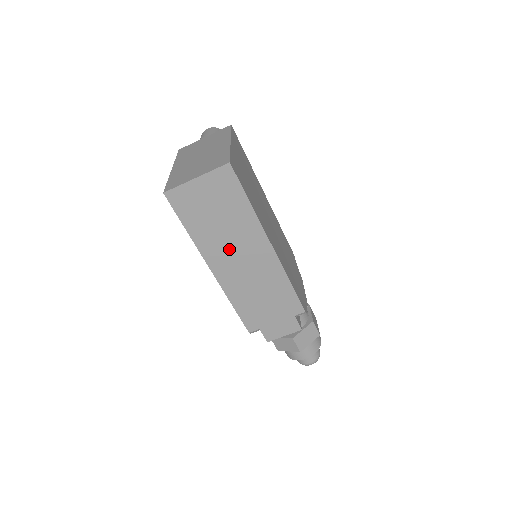
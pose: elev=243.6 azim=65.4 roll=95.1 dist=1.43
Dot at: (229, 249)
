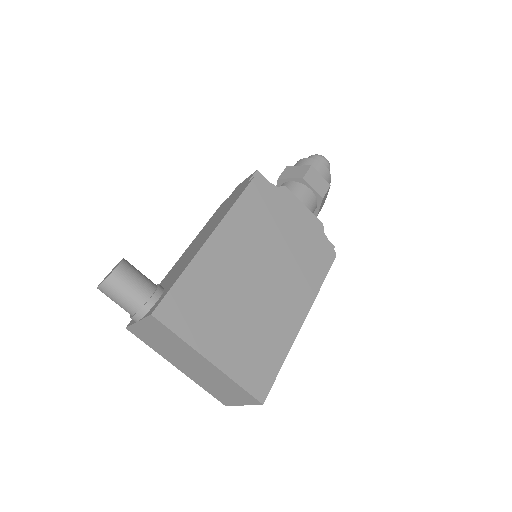
Dot at: occluded
